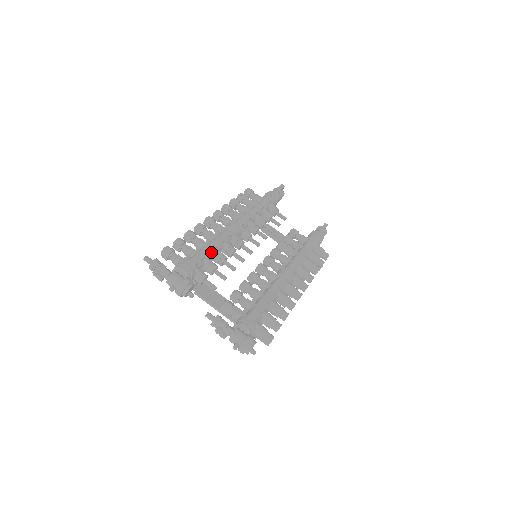
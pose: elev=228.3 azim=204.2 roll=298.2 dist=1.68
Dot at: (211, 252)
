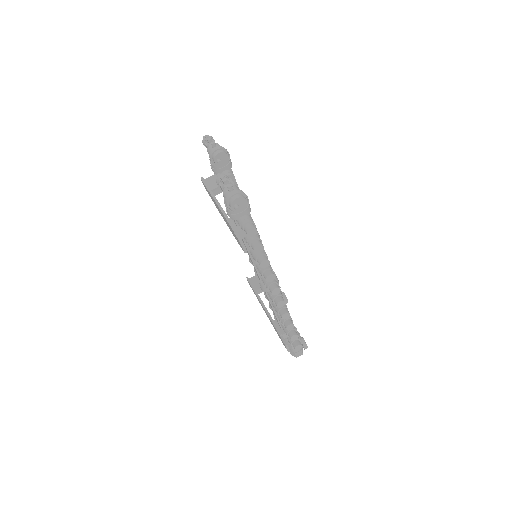
Dot at: occluded
